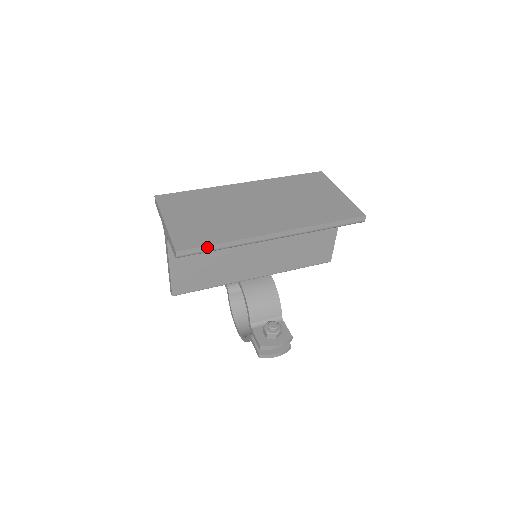
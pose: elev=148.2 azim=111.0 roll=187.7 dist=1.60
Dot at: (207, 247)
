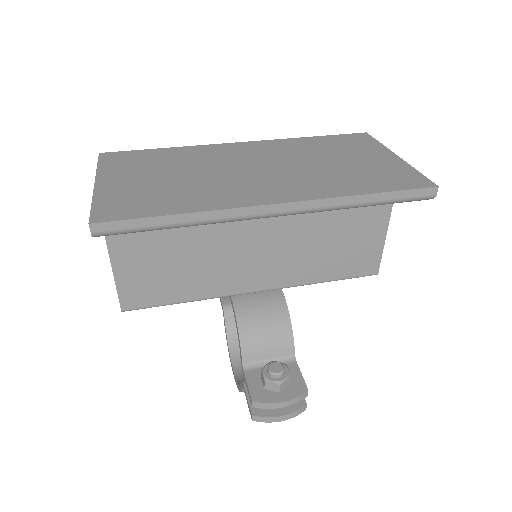
Dot at: (148, 220)
